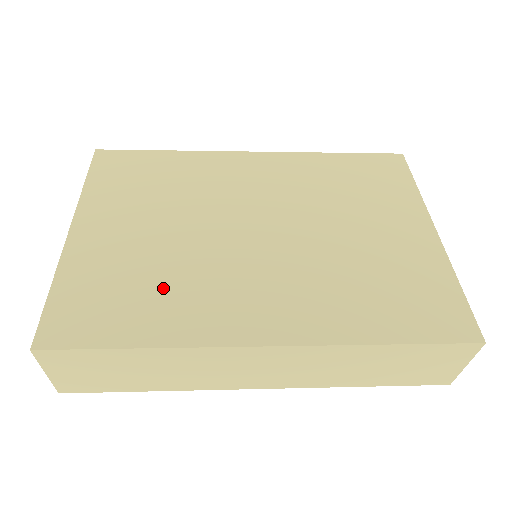
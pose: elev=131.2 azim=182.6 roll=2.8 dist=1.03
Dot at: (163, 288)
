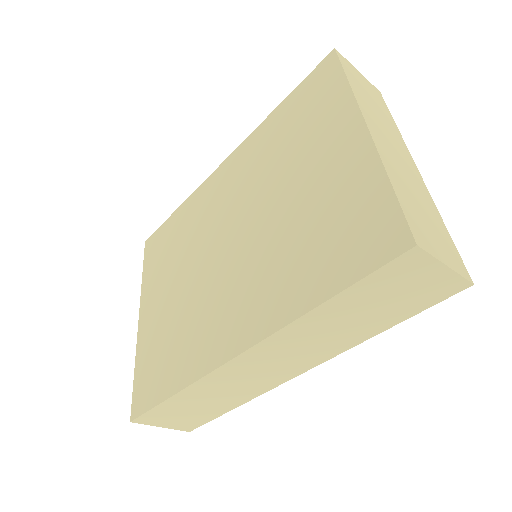
Dot at: (180, 337)
